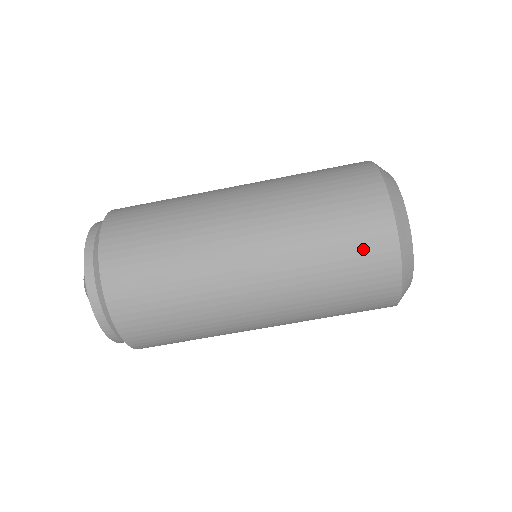
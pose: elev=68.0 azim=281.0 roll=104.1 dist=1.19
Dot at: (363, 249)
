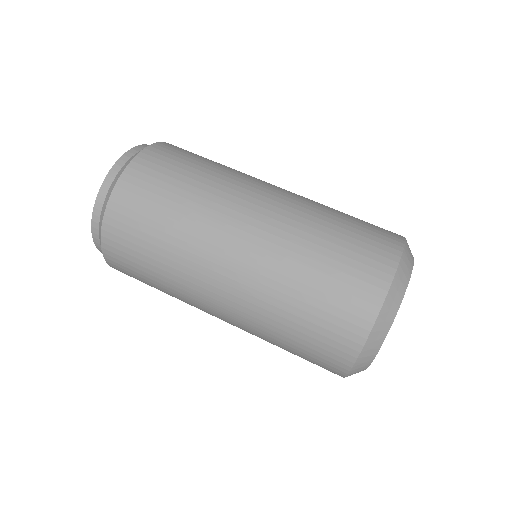
Dot at: occluded
